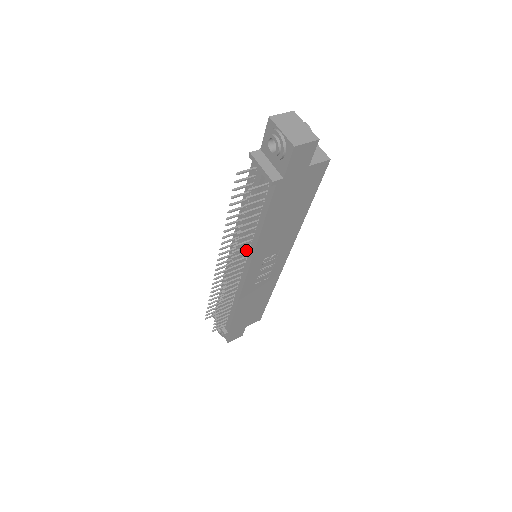
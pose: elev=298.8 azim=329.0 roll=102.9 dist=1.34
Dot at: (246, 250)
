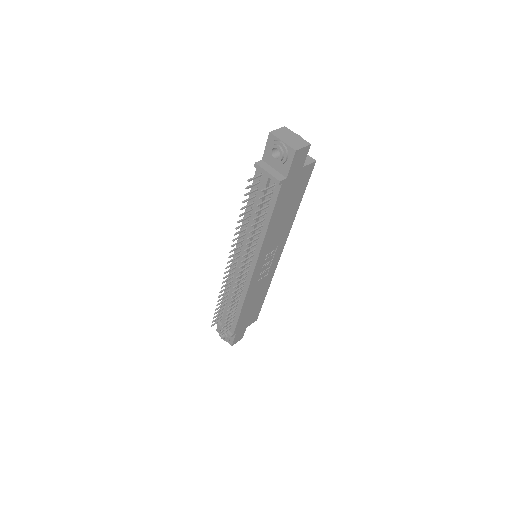
Dot at: (252, 249)
